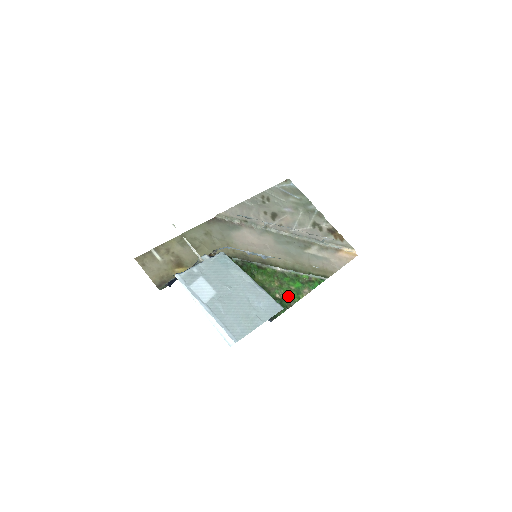
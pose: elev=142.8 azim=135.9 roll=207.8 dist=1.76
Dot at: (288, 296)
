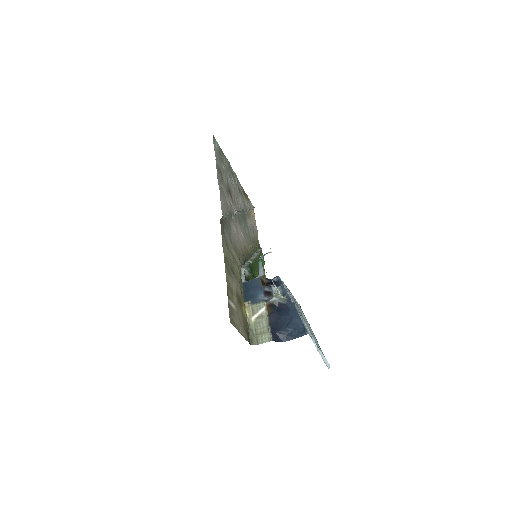
Dot at: occluded
